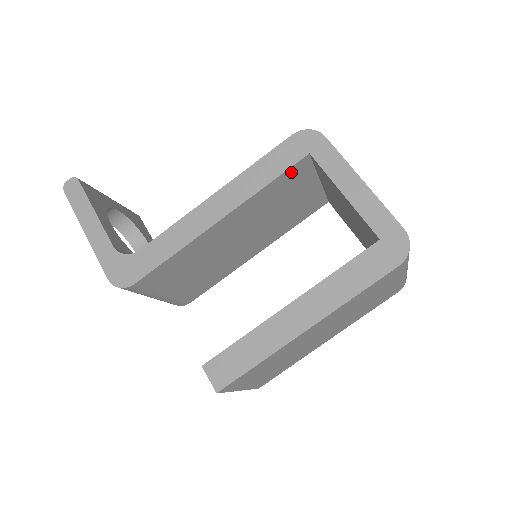
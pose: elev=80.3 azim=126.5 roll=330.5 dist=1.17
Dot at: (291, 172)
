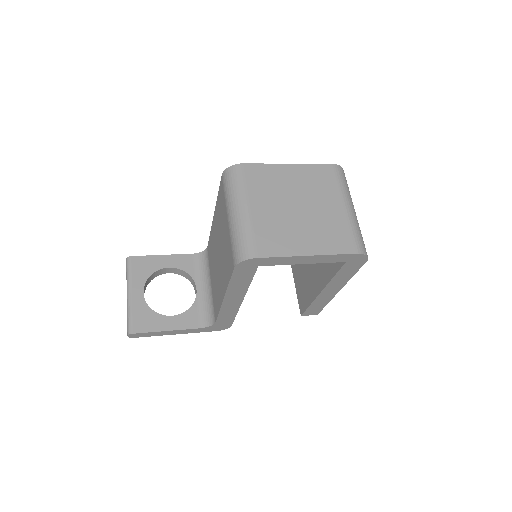
Dot at: occluded
